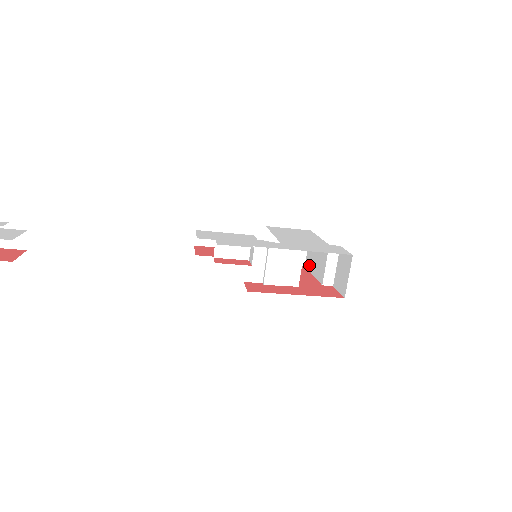
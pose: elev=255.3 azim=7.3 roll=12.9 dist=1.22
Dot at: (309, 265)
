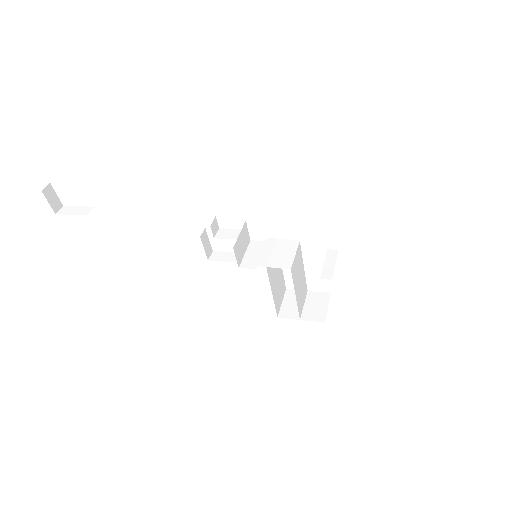
Dot at: occluded
